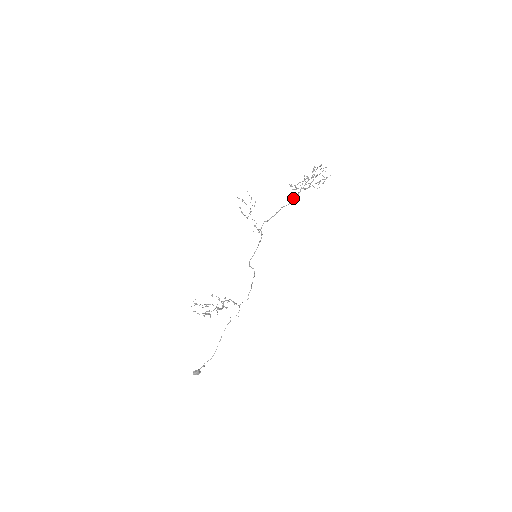
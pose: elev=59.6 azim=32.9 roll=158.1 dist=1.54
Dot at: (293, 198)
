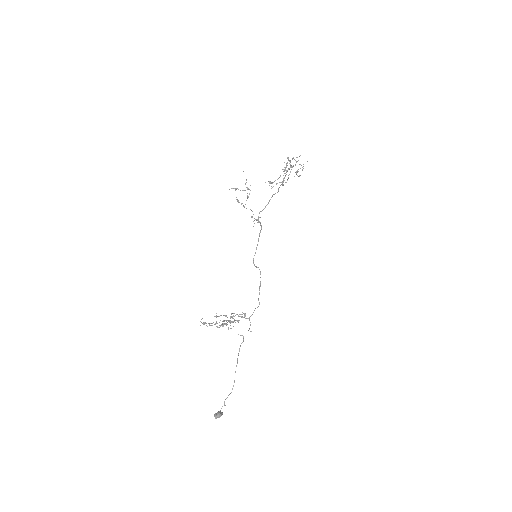
Dot at: occluded
